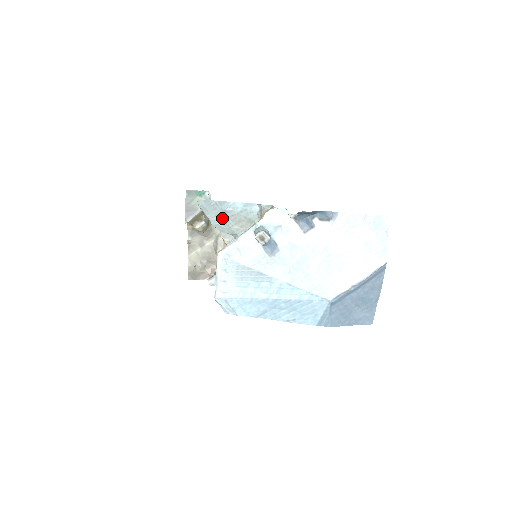
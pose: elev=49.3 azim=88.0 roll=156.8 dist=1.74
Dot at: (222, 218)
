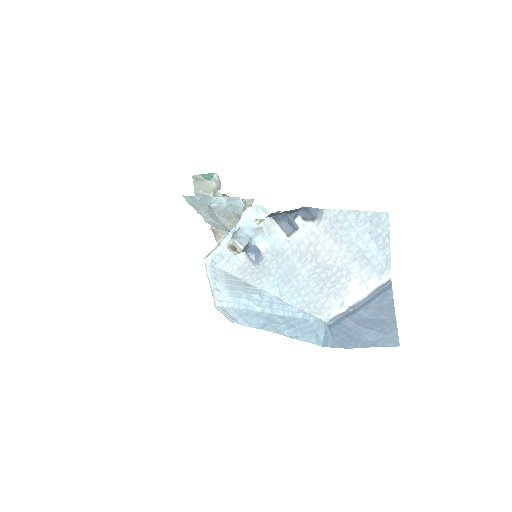
Dot at: (212, 214)
